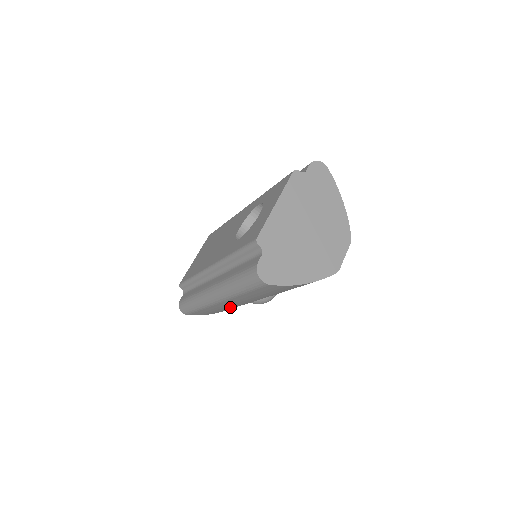
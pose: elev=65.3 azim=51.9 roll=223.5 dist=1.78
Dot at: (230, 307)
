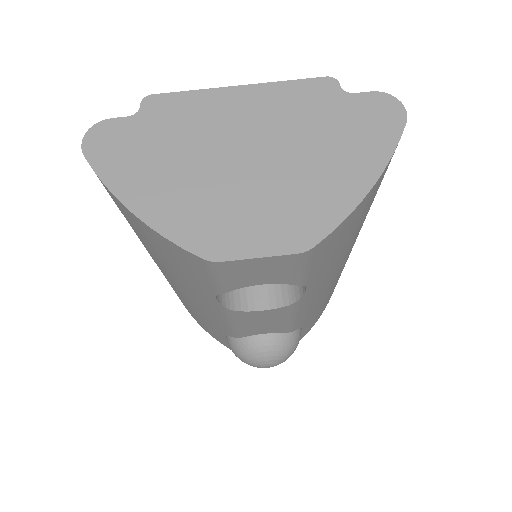
Dot at: occluded
